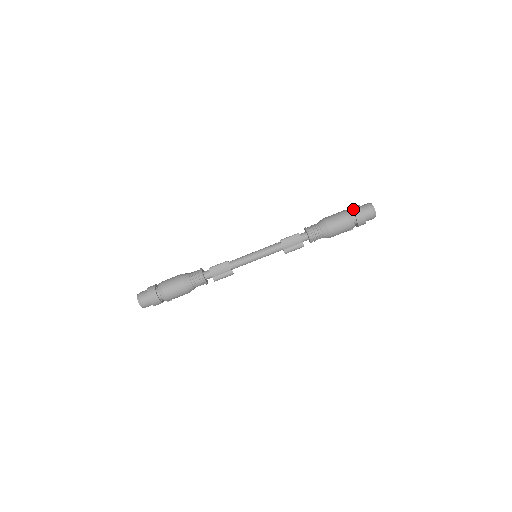
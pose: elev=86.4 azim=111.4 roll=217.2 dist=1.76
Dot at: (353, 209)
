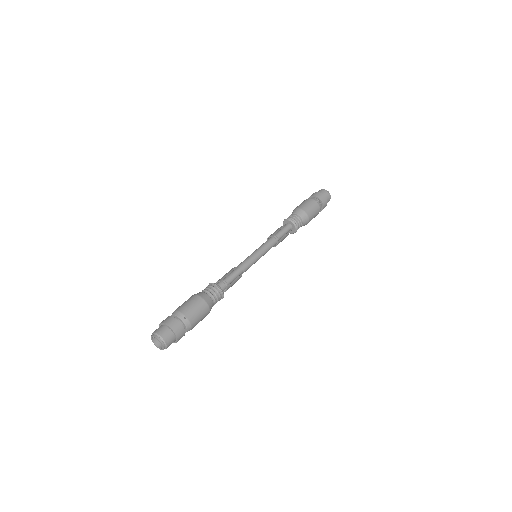
Dot at: occluded
